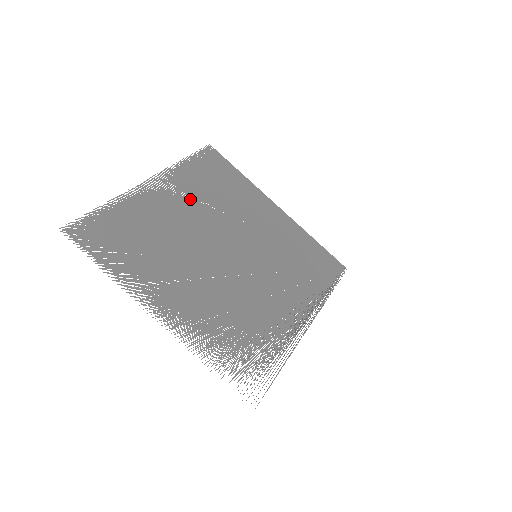
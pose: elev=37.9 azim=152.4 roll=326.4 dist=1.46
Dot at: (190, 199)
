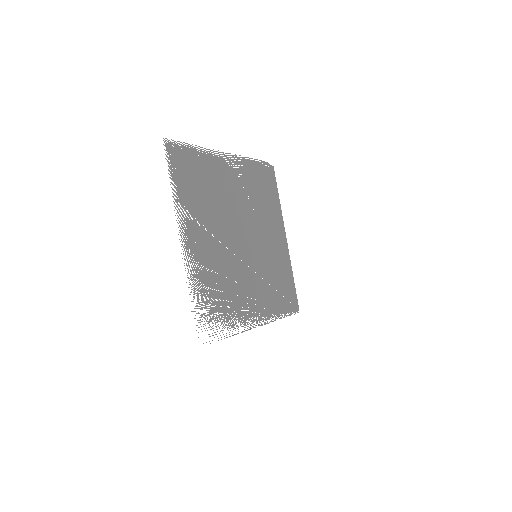
Dot at: (242, 187)
